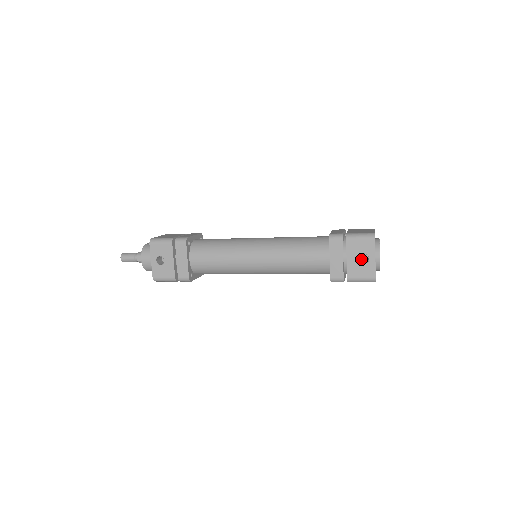
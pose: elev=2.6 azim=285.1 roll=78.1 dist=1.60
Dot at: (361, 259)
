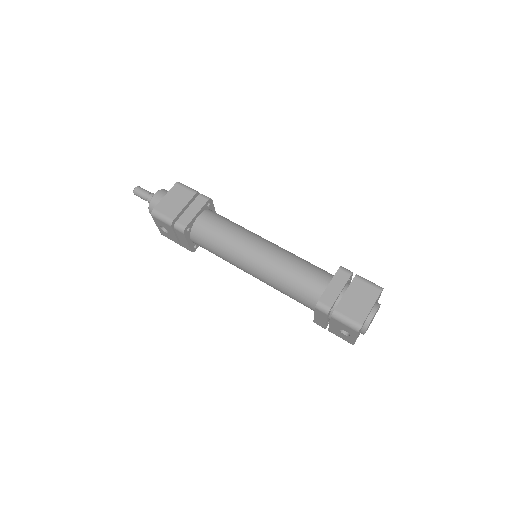
Dot at: occluded
